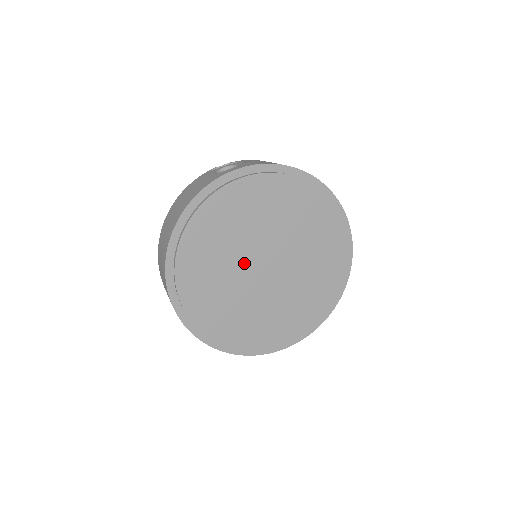
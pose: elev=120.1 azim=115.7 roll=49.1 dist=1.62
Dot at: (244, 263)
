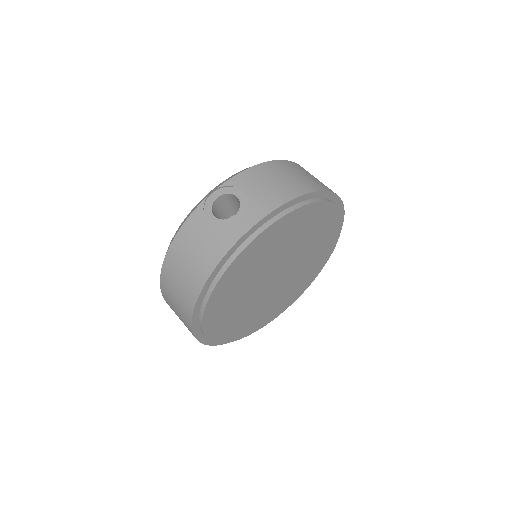
Dot at: (259, 287)
